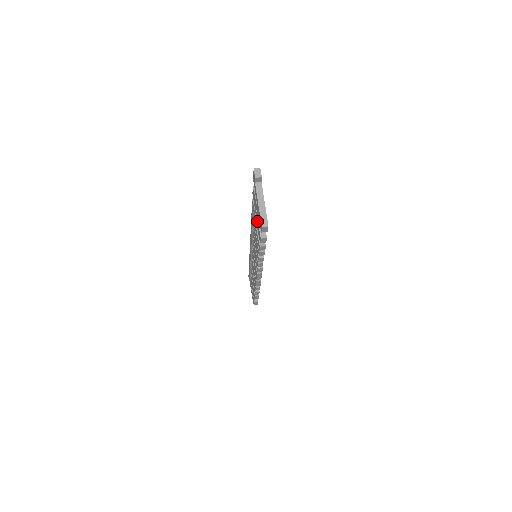
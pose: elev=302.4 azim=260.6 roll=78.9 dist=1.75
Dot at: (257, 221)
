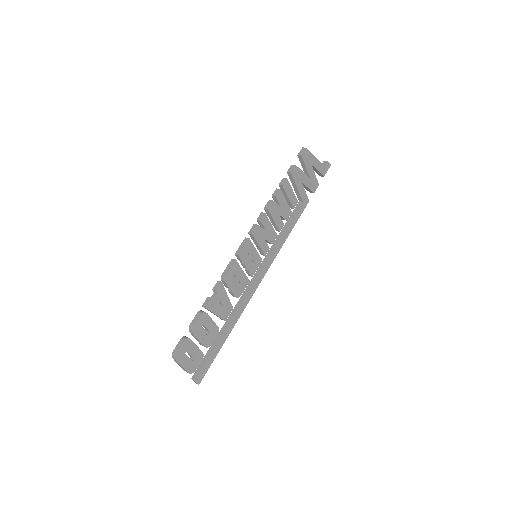
Dot at: occluded
